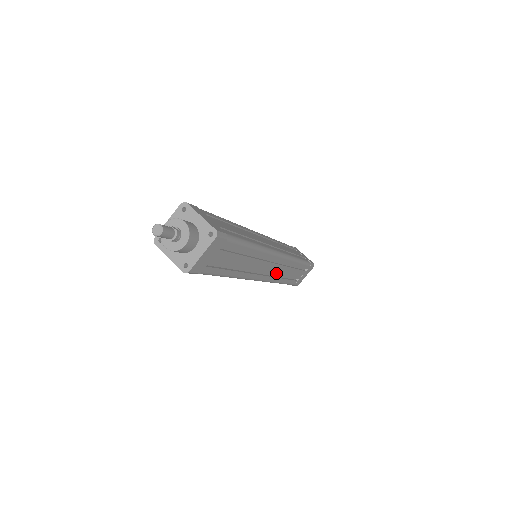
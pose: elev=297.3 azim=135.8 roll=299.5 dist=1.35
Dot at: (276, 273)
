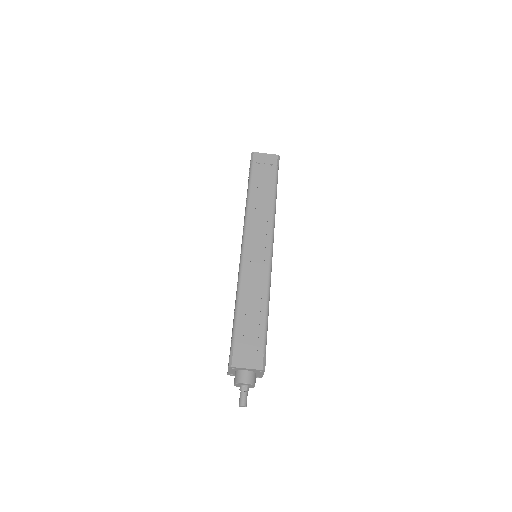
Dot at: occluded
